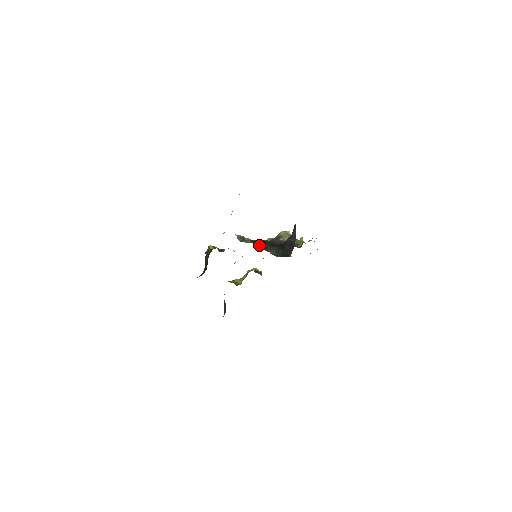
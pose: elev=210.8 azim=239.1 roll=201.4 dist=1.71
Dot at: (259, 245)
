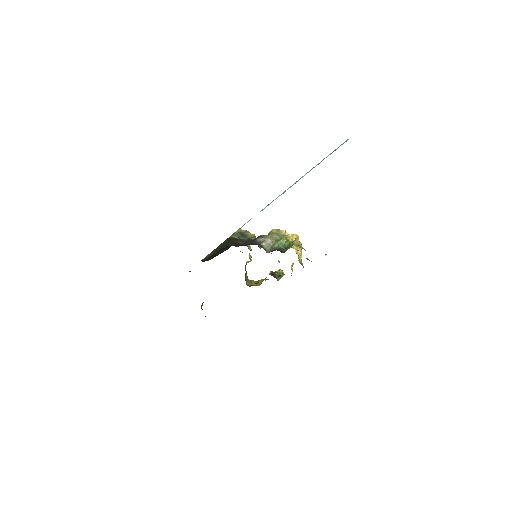
Dot at: (221, 244)
